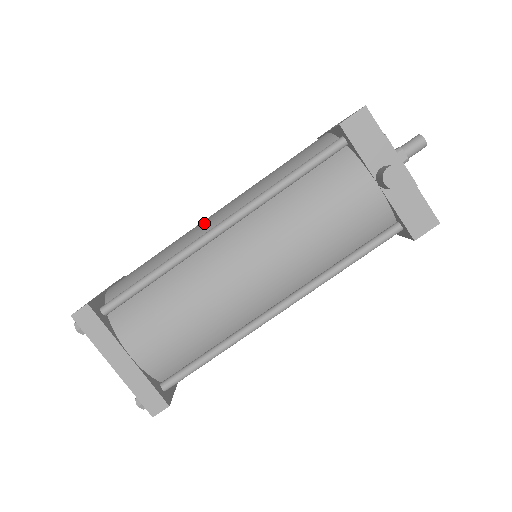
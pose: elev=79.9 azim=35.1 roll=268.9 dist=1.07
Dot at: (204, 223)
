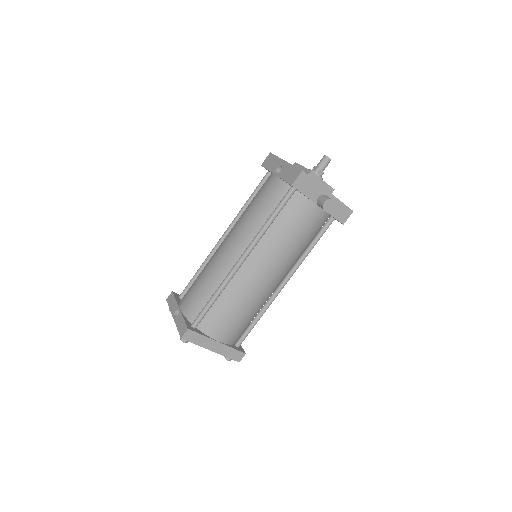
Dot at: (225, 255)
